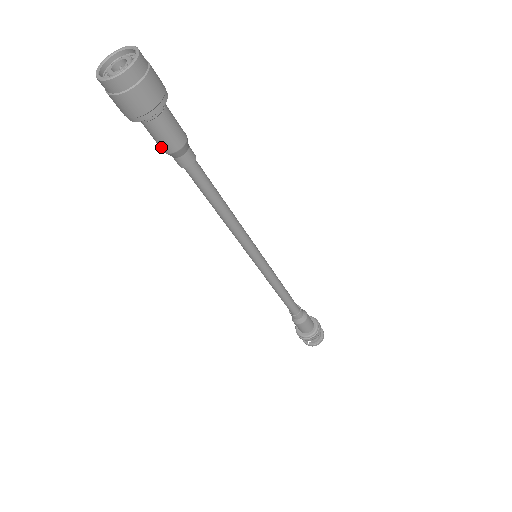
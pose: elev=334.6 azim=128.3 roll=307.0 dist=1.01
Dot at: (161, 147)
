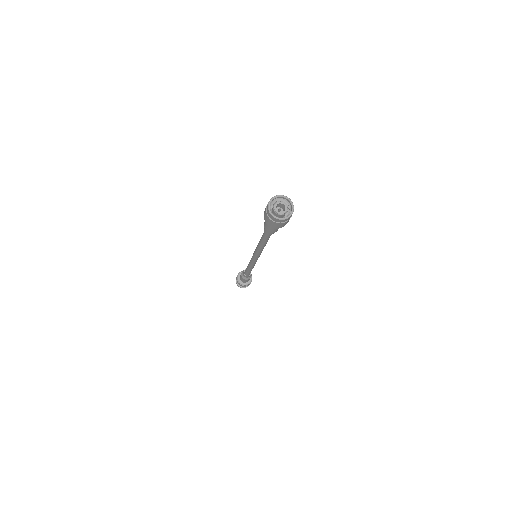
Dot at: (272, 232)
